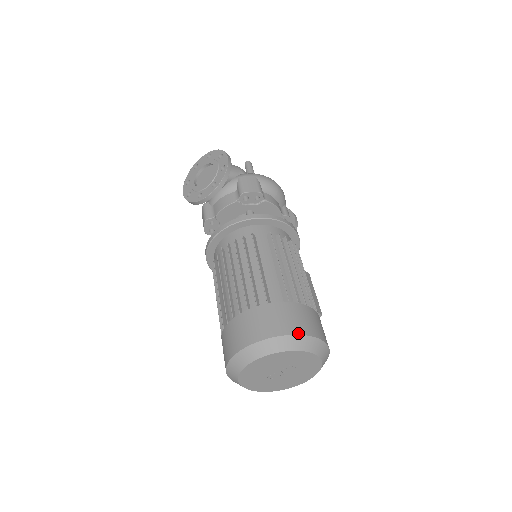
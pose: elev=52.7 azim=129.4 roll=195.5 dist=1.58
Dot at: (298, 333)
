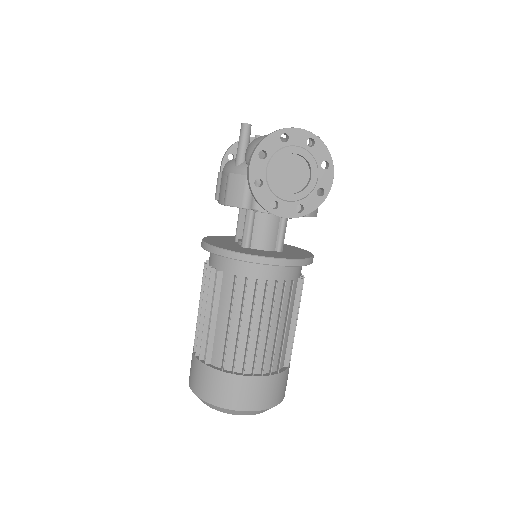
Dot at: occluded
